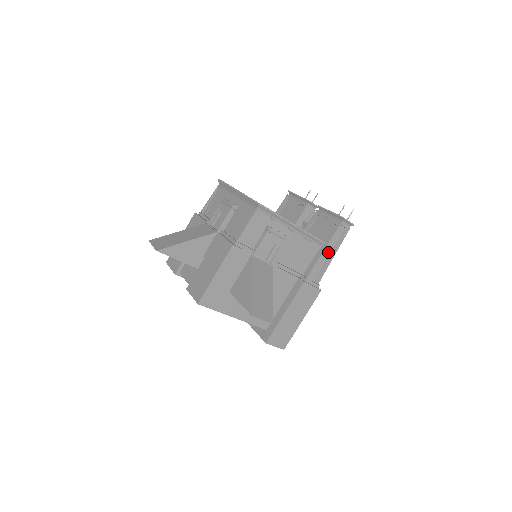
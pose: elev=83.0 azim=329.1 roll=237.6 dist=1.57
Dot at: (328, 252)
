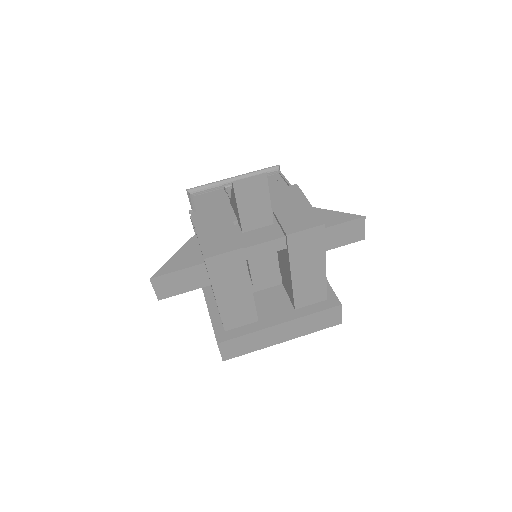
Dot at: occluded
